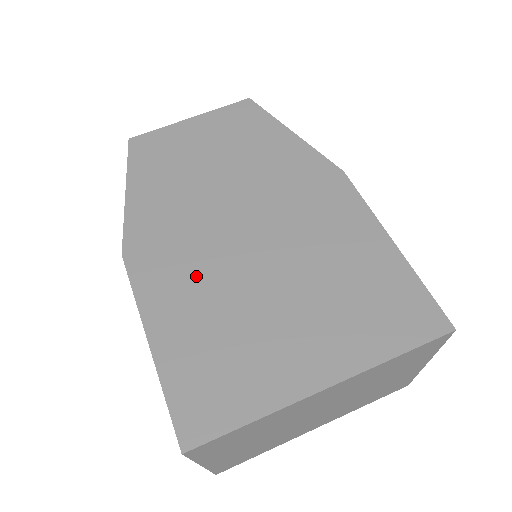
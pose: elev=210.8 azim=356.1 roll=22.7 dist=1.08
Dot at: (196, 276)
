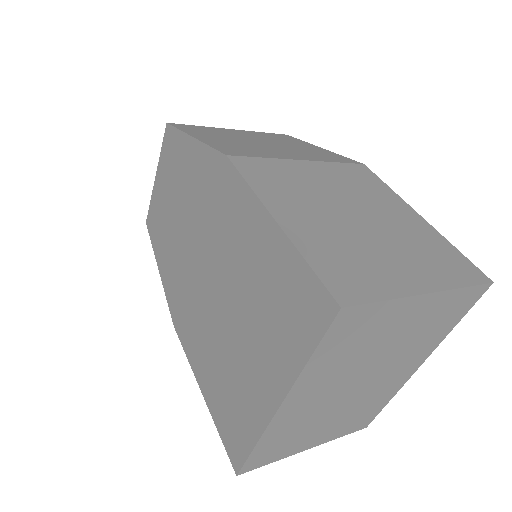
Dot at: (200, 328)
